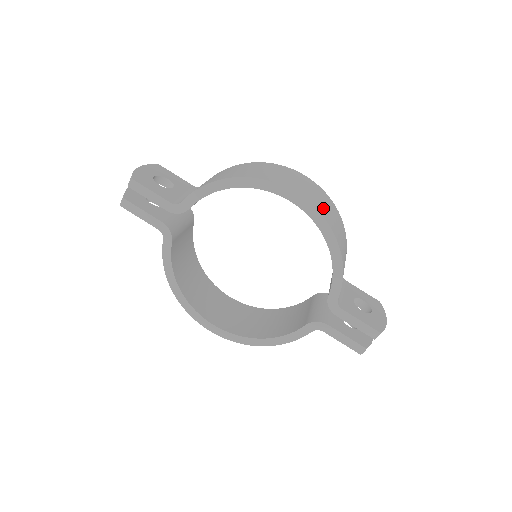
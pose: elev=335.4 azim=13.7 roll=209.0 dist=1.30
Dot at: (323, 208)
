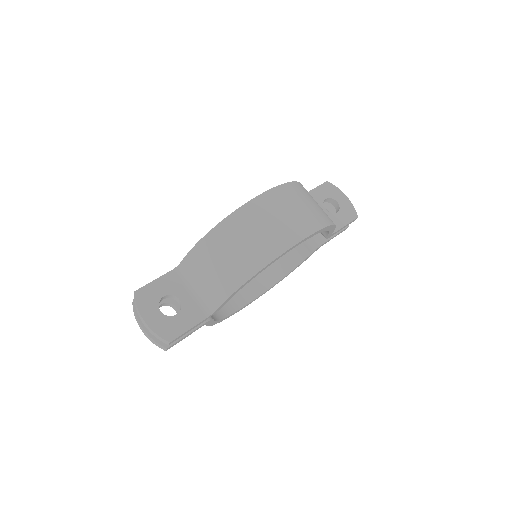
Dot at: (310, 216)
